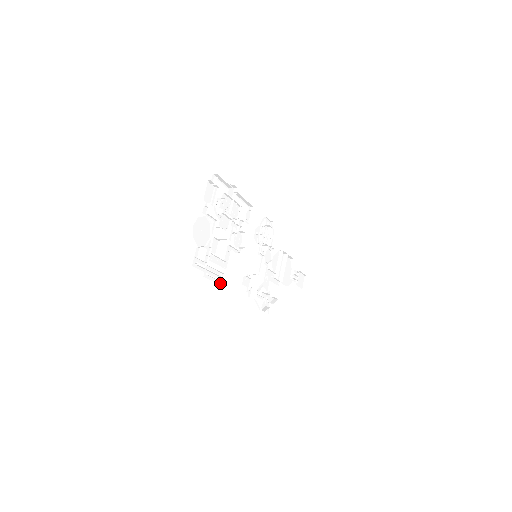
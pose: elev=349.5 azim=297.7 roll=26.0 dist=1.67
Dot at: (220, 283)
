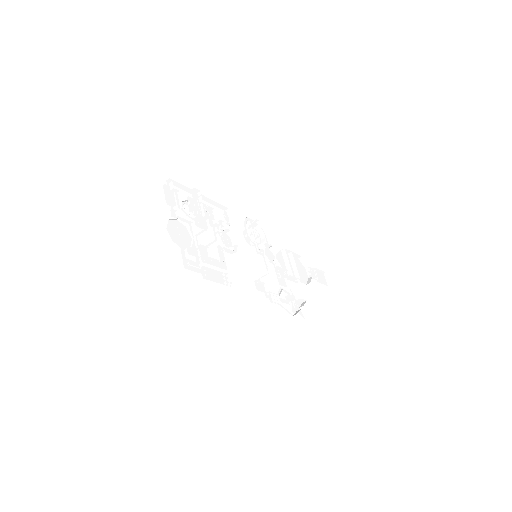
Dot at: (227, 285)
